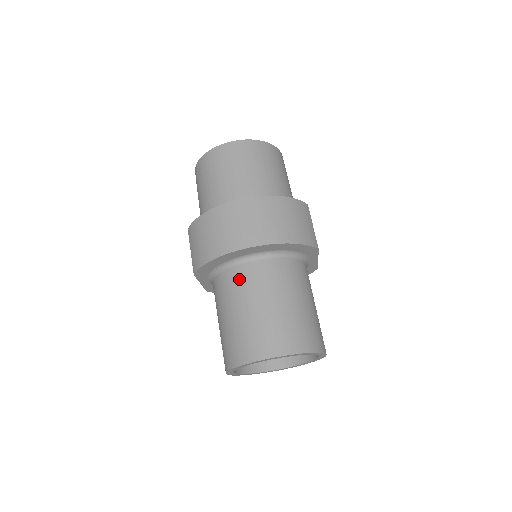
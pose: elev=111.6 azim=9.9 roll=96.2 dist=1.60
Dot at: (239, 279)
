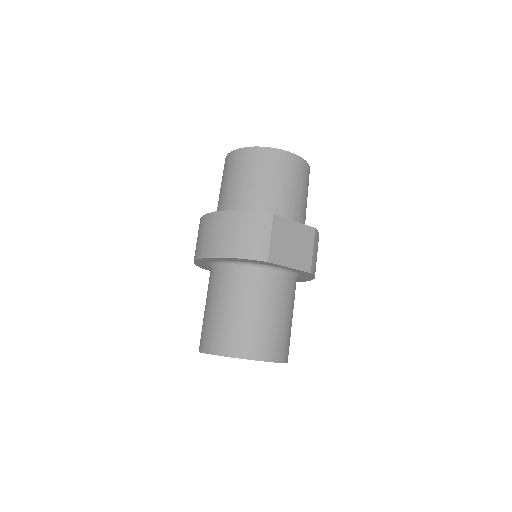
Dot at: (209, 281)
